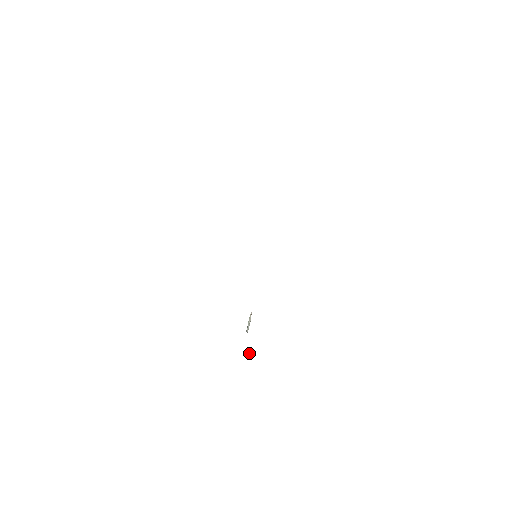
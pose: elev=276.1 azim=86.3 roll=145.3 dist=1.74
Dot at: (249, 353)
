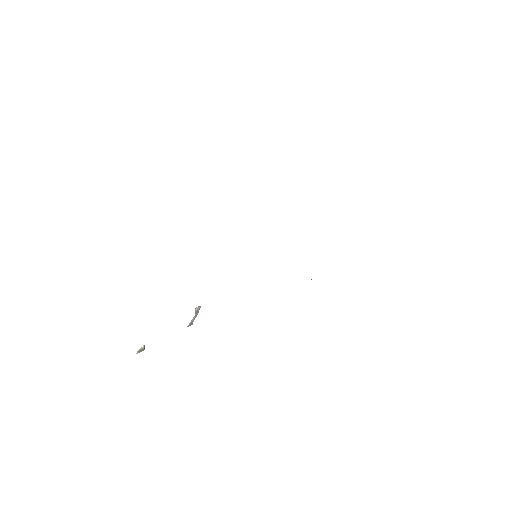
Dot at: (140, 349)
